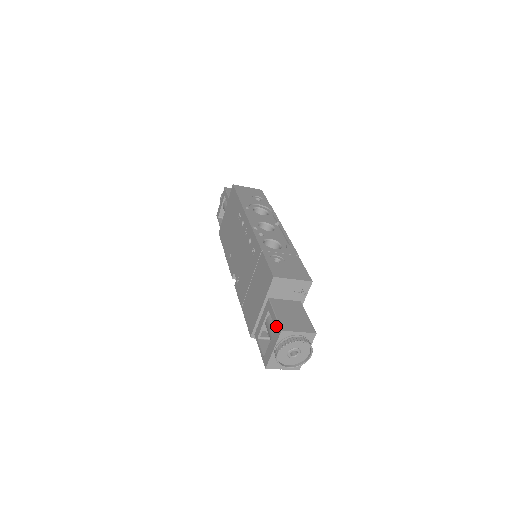
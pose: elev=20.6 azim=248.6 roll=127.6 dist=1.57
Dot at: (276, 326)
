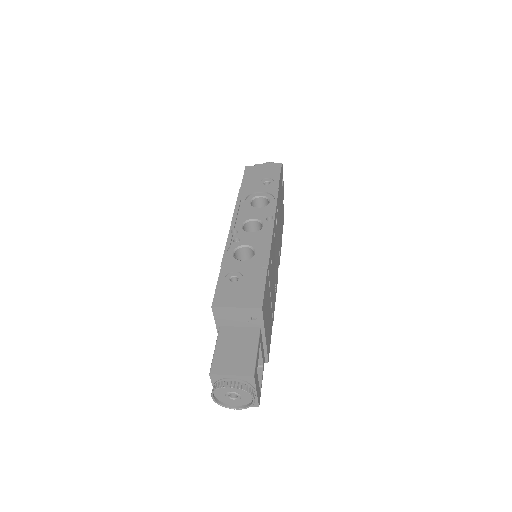
Dot at: (212, 365)
